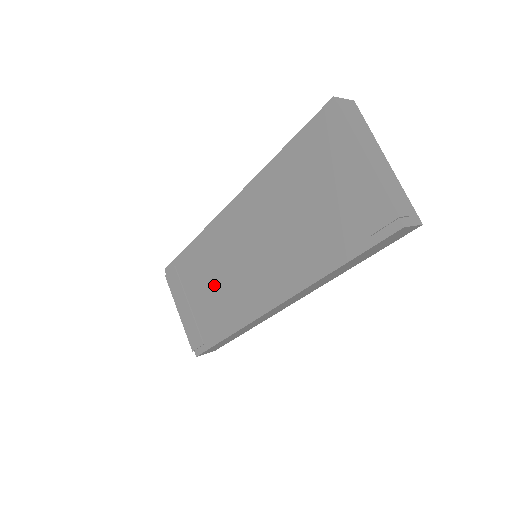
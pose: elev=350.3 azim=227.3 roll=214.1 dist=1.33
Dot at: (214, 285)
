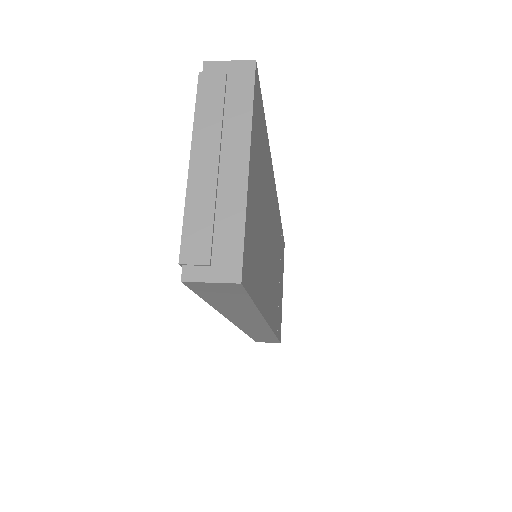
Dot at: occluded
